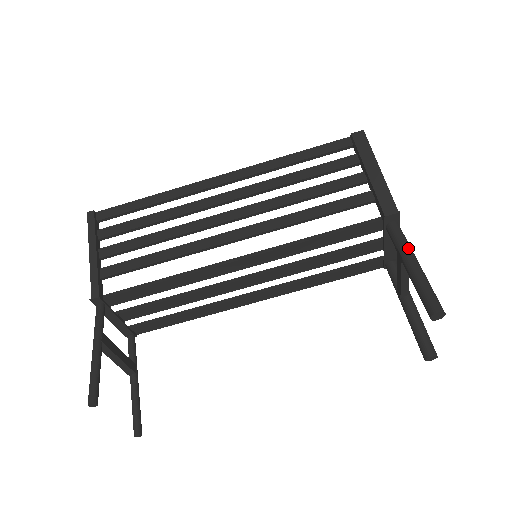
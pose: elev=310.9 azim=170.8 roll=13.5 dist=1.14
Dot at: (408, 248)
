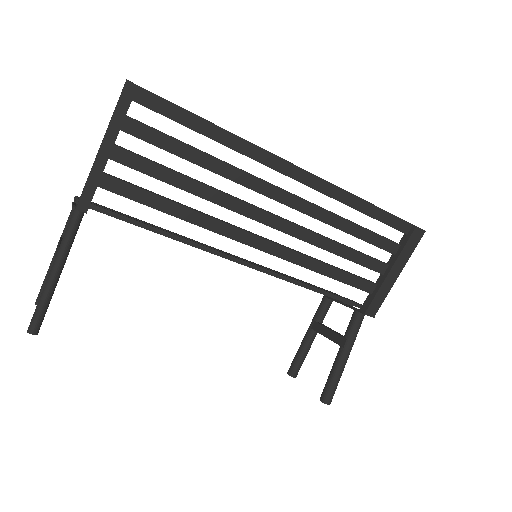
Dot at: (353, 344)
